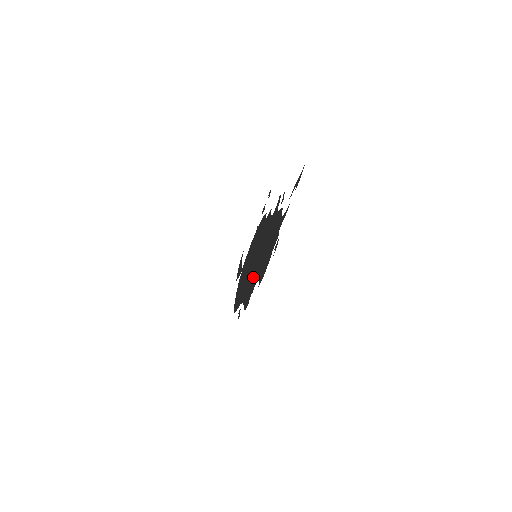
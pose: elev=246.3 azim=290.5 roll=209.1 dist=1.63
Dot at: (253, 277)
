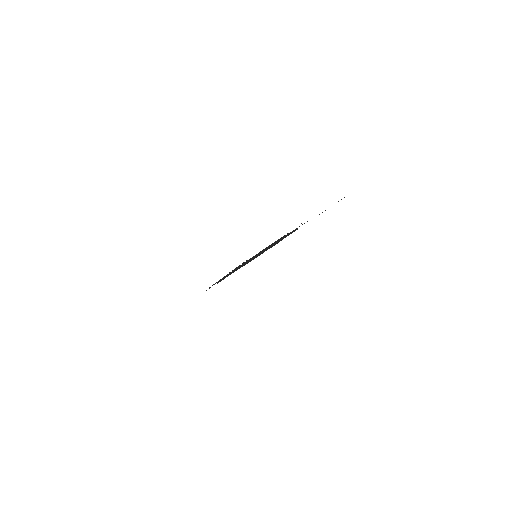
Dot at: (241, 266)
